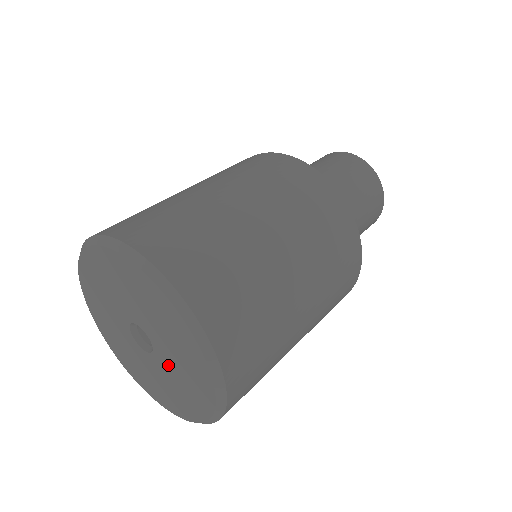
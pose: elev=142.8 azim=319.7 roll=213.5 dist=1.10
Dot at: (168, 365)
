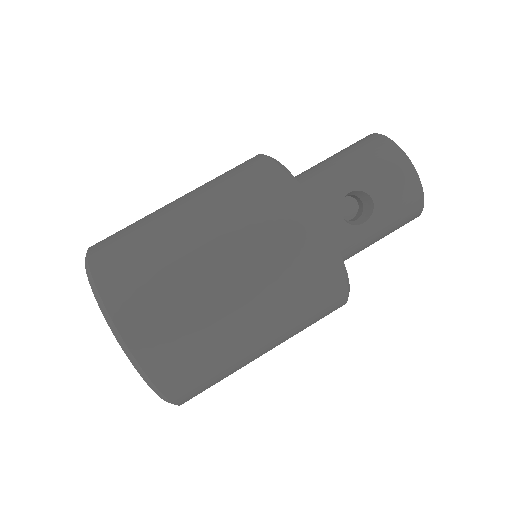
Dot at: occluded
